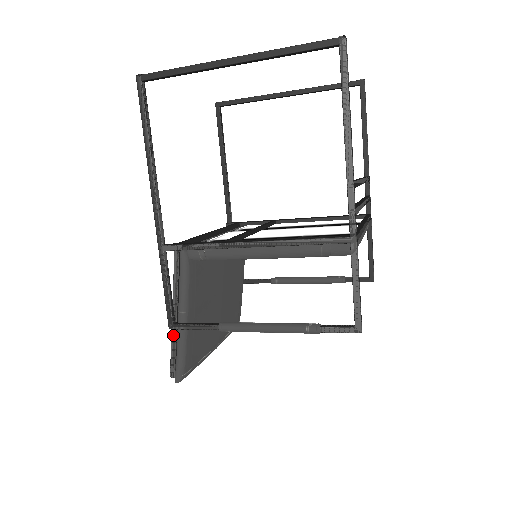
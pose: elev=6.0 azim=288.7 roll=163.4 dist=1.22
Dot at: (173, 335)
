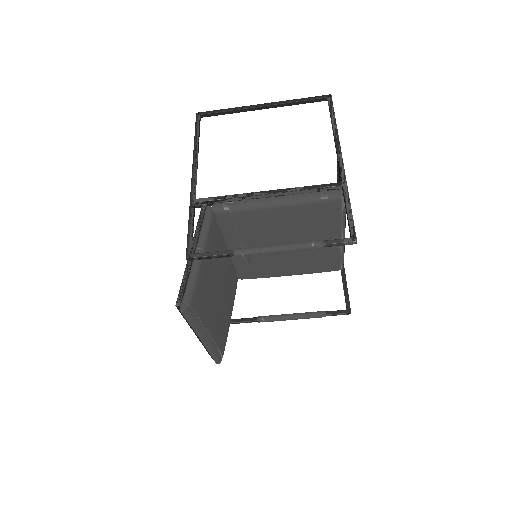
Dot at: (187, 267)
